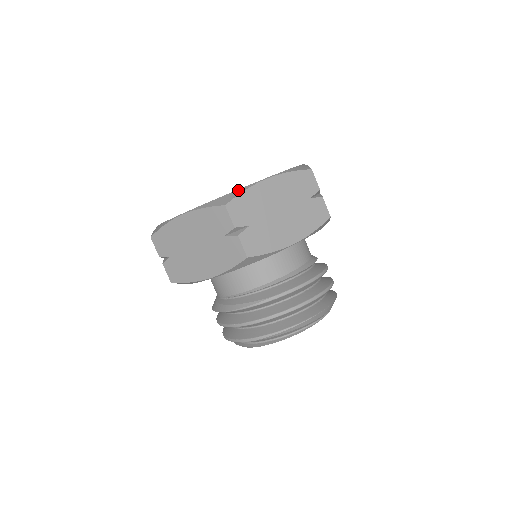
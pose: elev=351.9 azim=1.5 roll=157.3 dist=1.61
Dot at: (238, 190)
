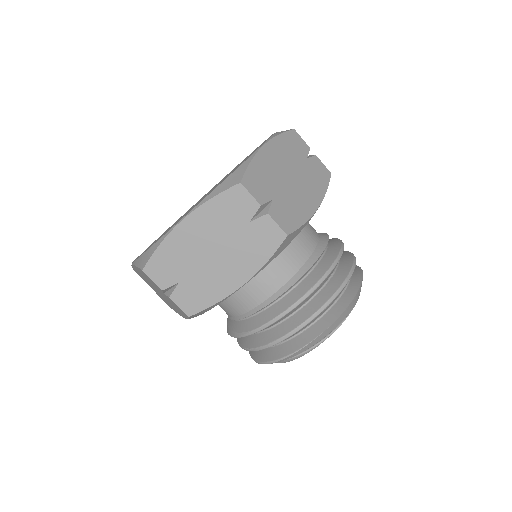
Dot at: (155, 244)
